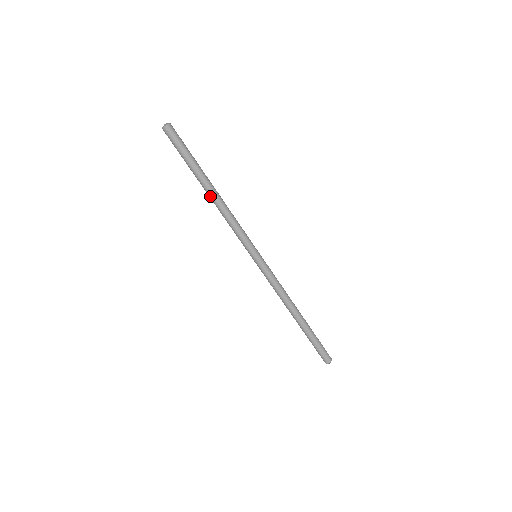
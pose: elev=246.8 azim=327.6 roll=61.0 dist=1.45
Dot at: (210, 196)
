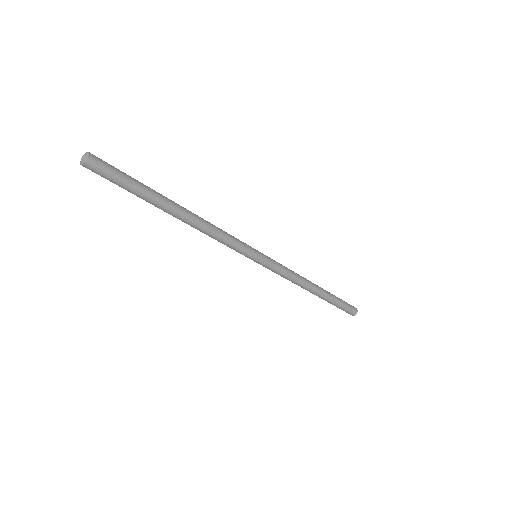
Dot at: (181, 220)
